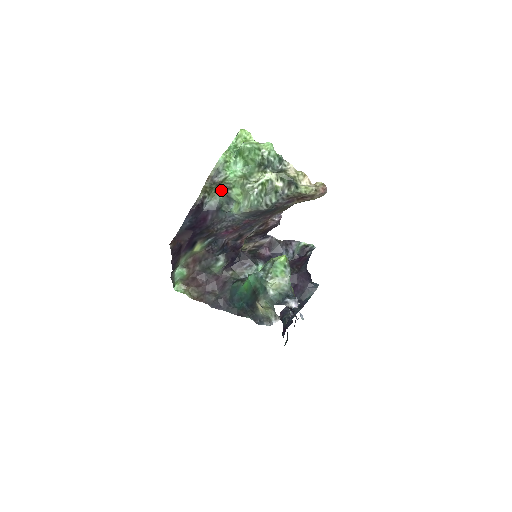
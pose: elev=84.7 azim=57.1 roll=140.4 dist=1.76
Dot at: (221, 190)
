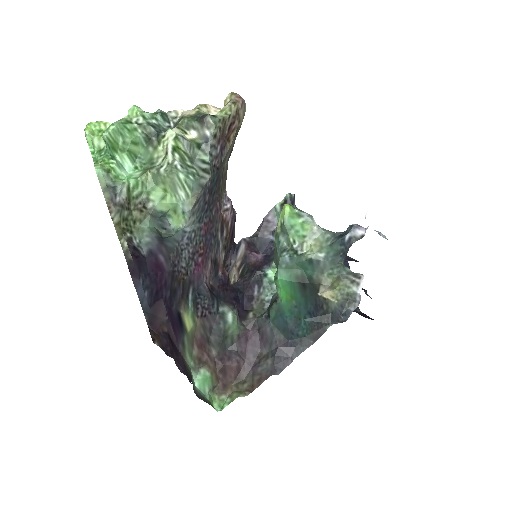
Dot at: (139, 213)
